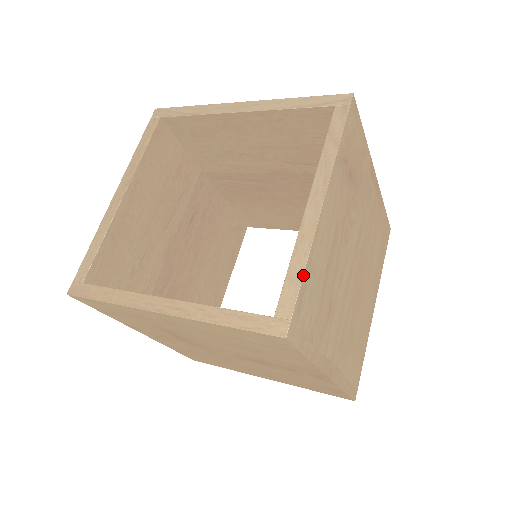
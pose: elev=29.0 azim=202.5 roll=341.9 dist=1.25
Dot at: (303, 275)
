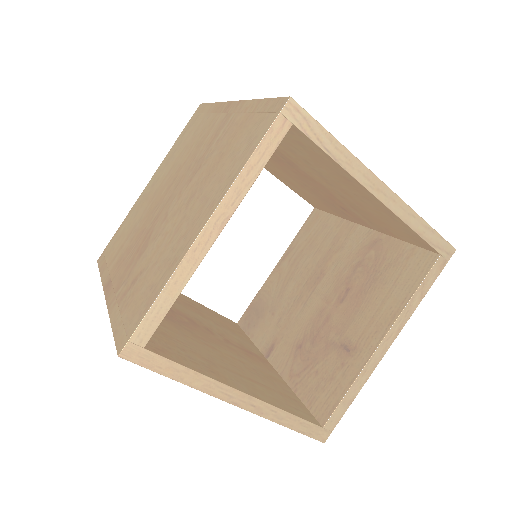
Dot at: occluded
